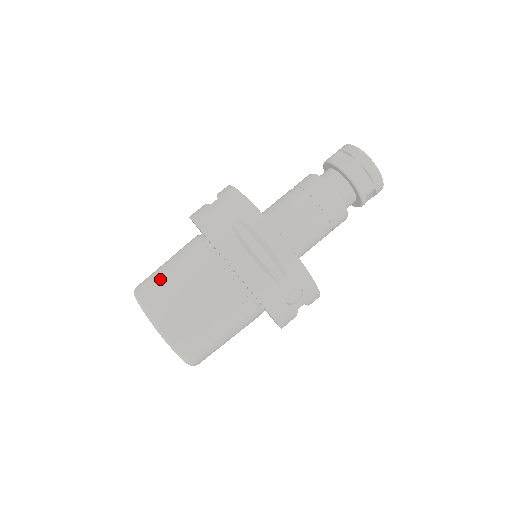
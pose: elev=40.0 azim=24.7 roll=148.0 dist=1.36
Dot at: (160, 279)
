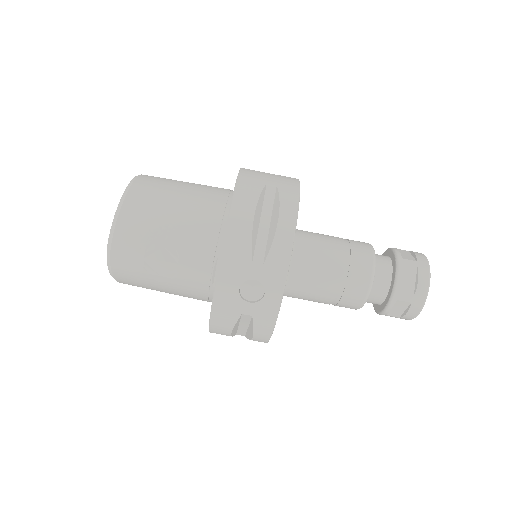
Dot at: (169, 181)
